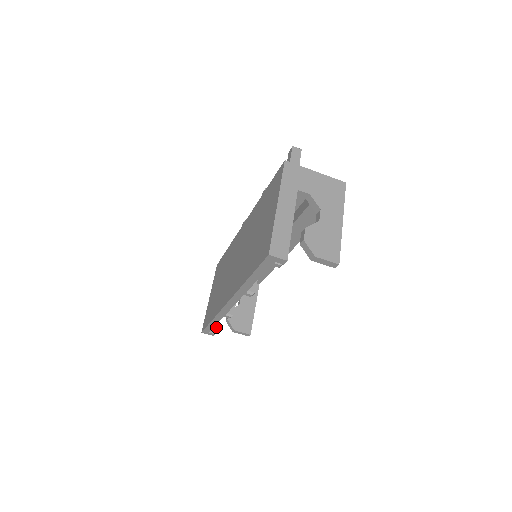
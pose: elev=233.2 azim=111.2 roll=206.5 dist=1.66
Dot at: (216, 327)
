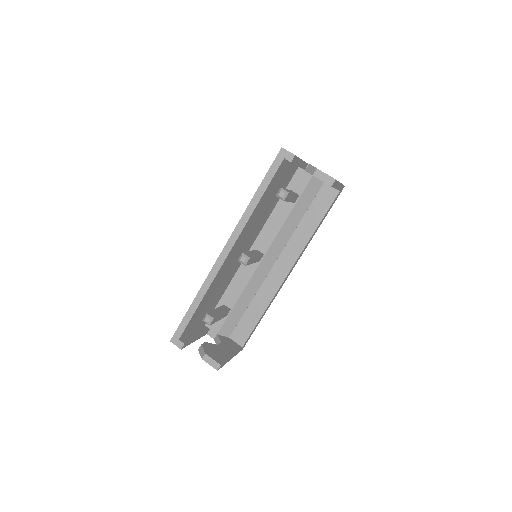
Dot at: (188, 341)
